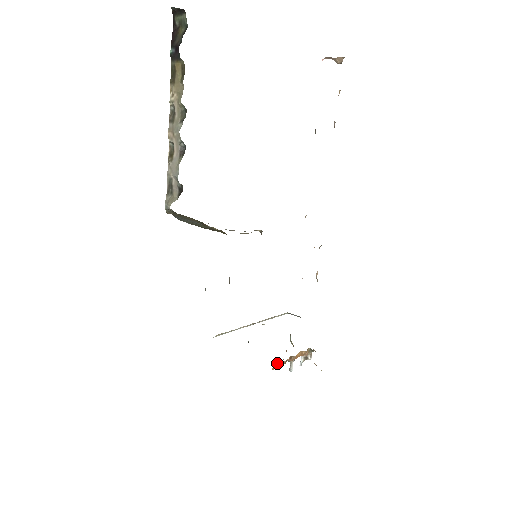
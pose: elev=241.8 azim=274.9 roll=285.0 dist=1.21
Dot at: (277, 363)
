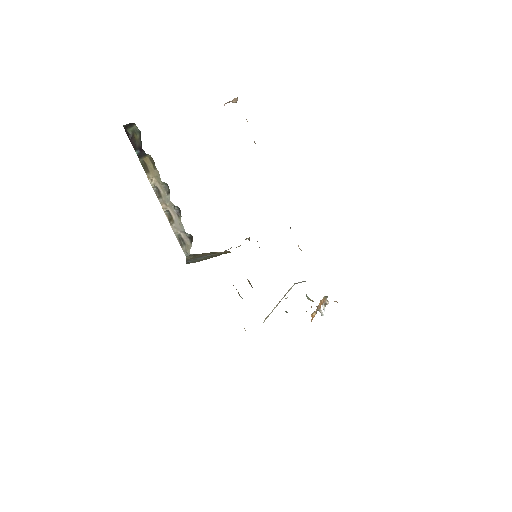
Dot at: (312, 316)
